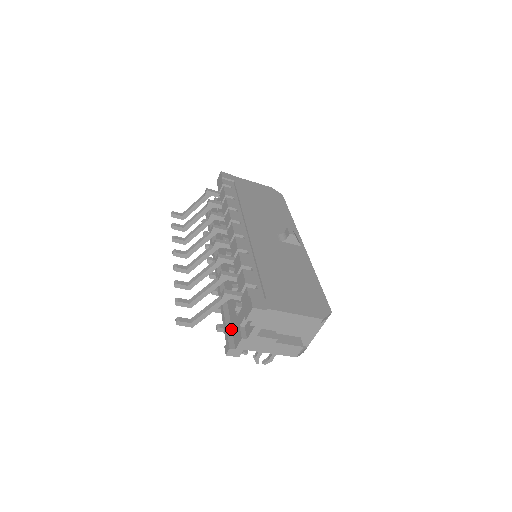
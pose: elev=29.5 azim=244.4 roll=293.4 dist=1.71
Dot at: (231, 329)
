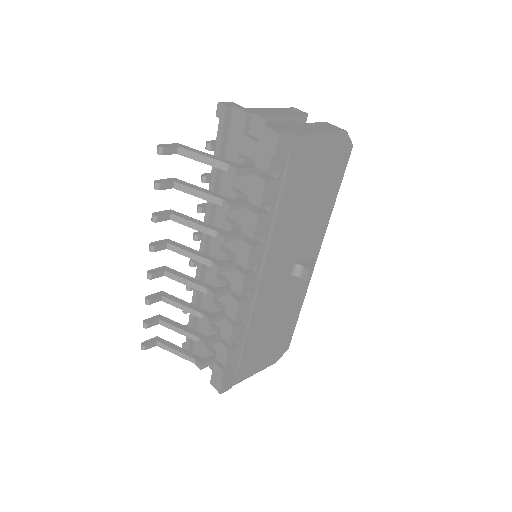
Dot at: occluded
